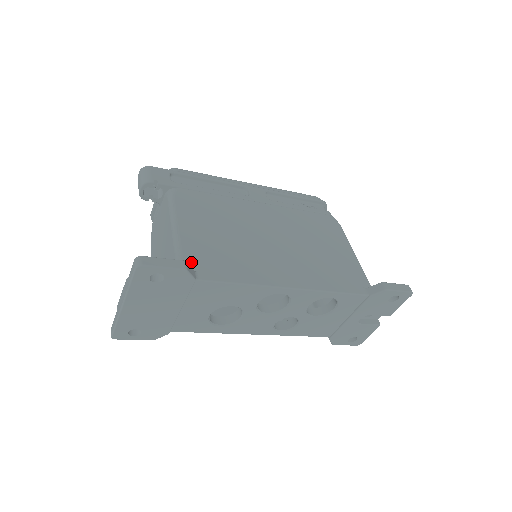
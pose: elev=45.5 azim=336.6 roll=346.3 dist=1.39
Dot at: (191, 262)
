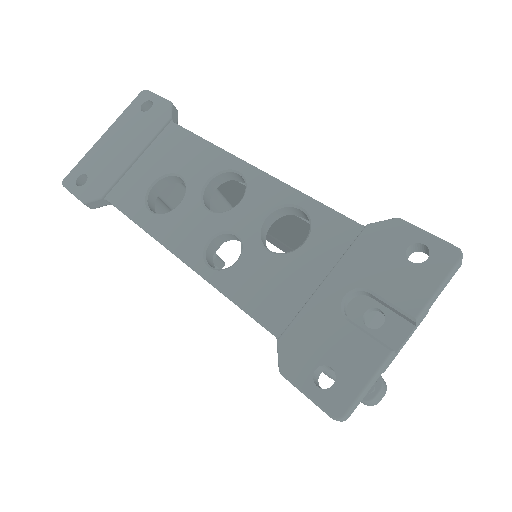
Dot at: occluded
